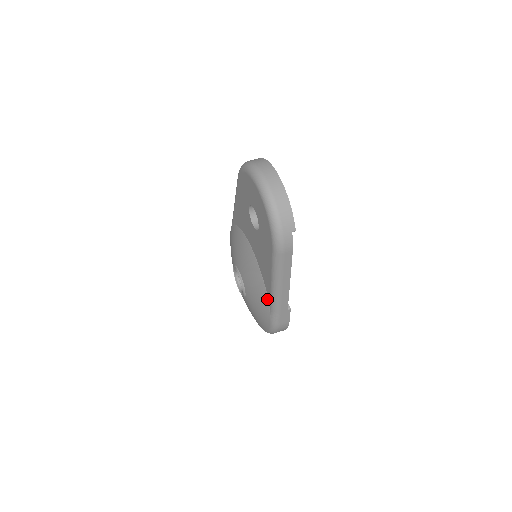
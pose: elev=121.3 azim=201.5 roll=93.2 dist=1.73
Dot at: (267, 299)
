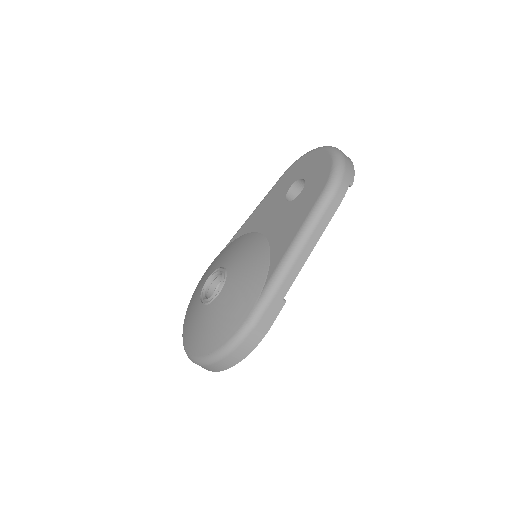
Dot at: (265, 276)
